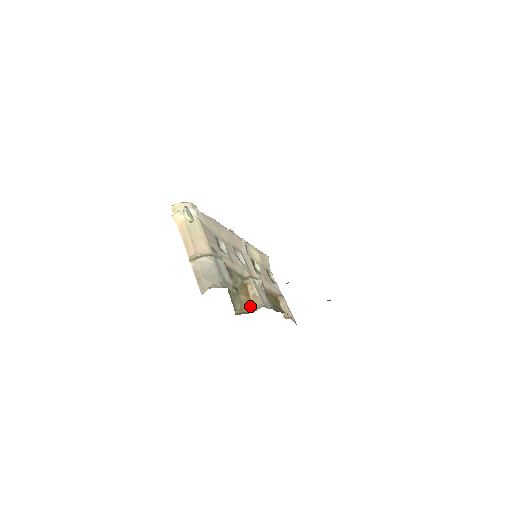
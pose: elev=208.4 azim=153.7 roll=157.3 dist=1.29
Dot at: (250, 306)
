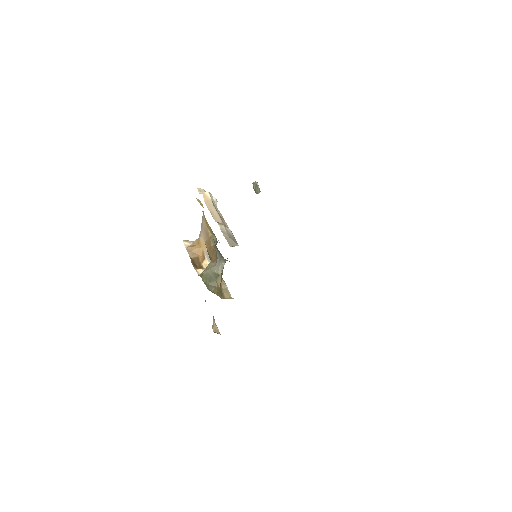
Dot at: (221, 294)
